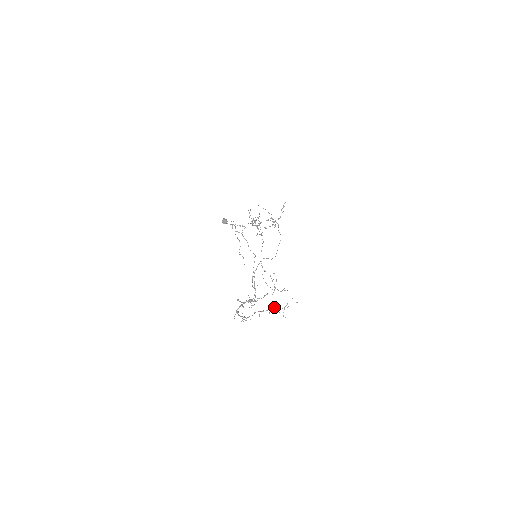
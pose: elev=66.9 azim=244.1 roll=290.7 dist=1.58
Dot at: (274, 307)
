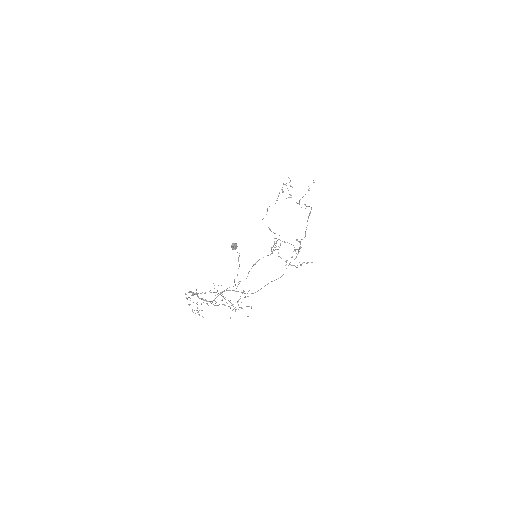
Dot at: occluded
